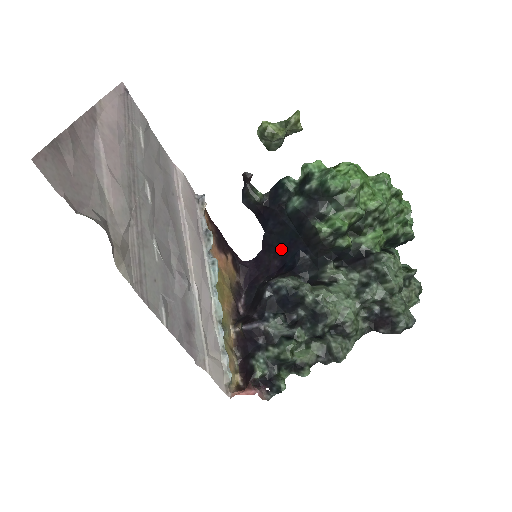
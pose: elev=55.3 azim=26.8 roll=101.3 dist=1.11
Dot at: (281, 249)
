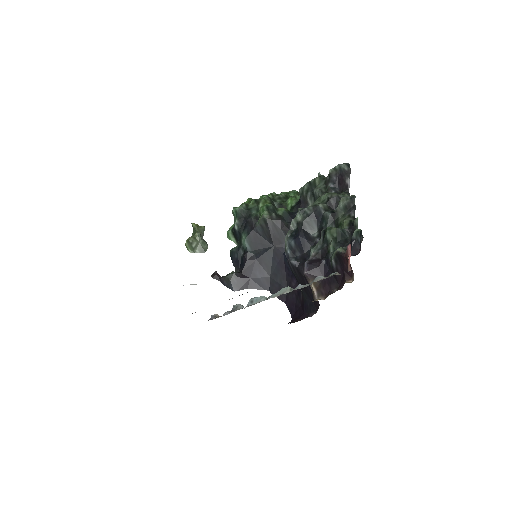
Dot at: (283, 275)
